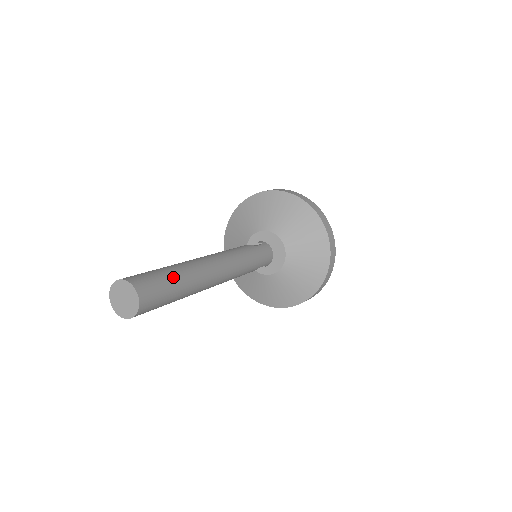
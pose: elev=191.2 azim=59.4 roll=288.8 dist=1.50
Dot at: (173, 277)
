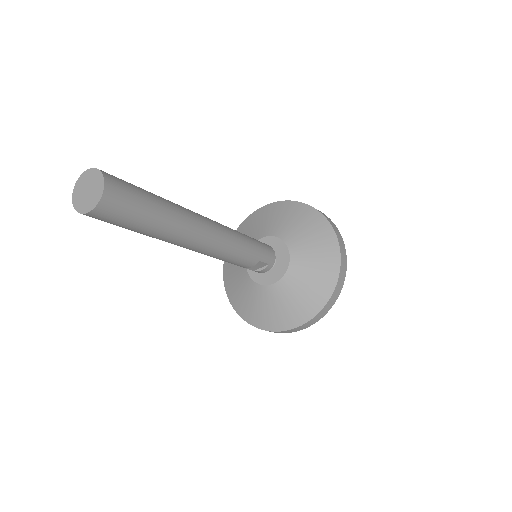
Dot at: (150, 193)
